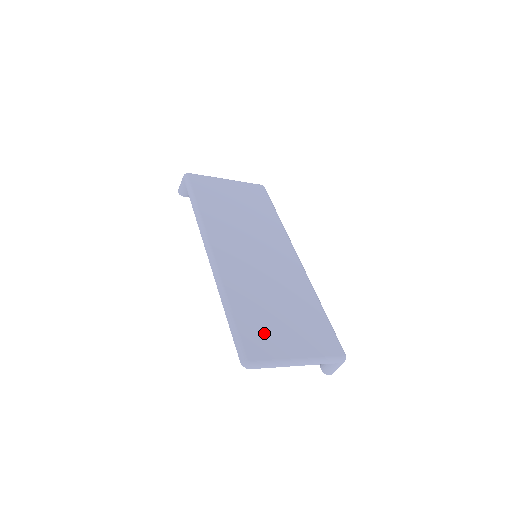
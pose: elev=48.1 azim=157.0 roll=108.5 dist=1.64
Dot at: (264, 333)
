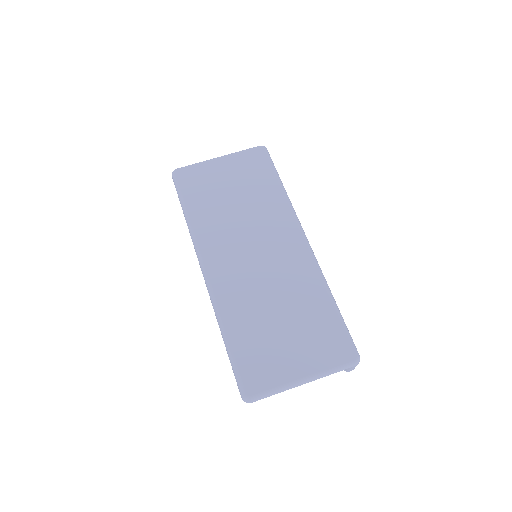
Dot at: (264, 358)
